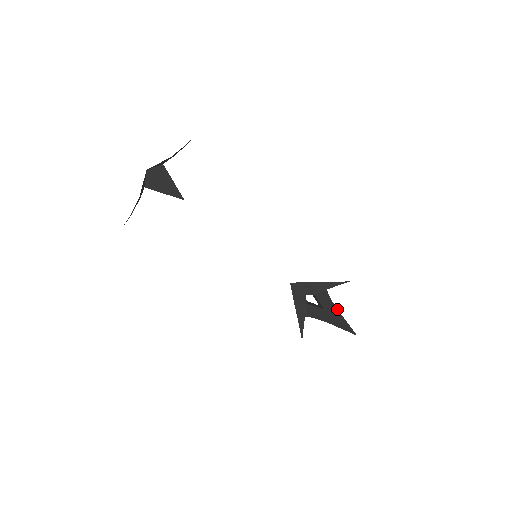
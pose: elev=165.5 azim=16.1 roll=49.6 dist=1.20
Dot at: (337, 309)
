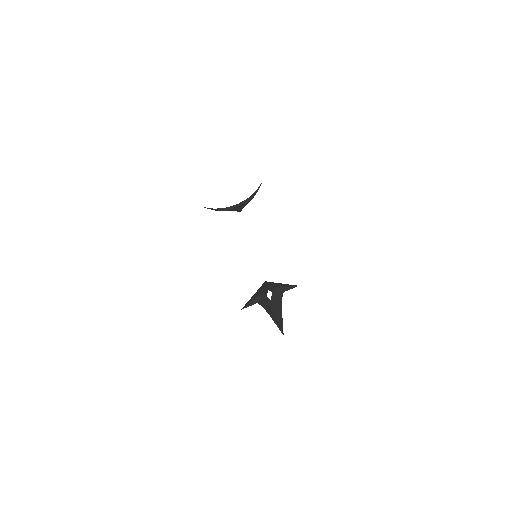
Dot at: occluded
